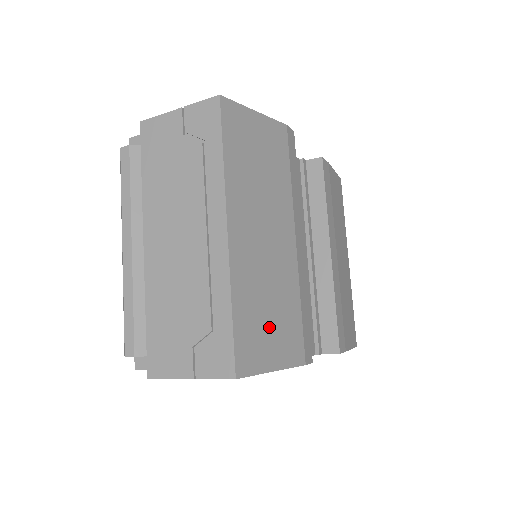
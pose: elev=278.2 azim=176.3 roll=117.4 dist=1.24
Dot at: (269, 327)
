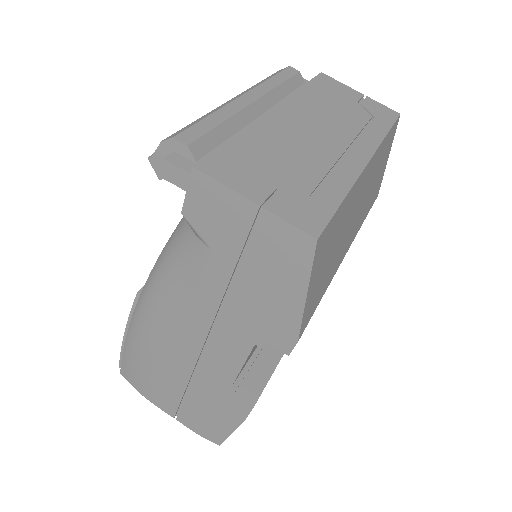
Dot at: (326, 261)
